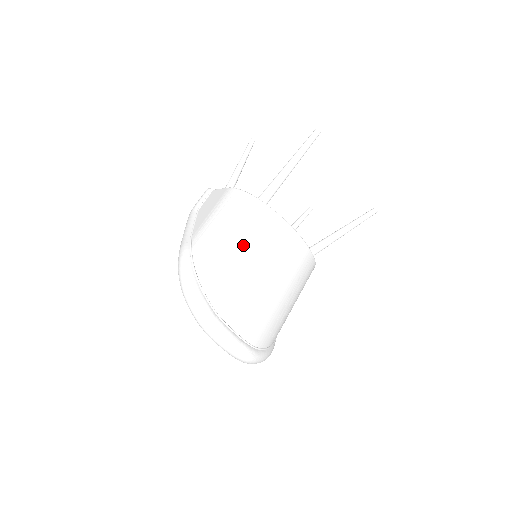
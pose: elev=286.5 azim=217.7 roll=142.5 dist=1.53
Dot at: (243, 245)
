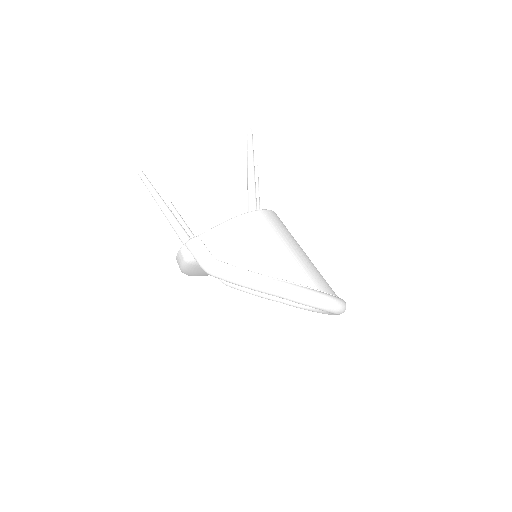
Dot at: (294, 246)
